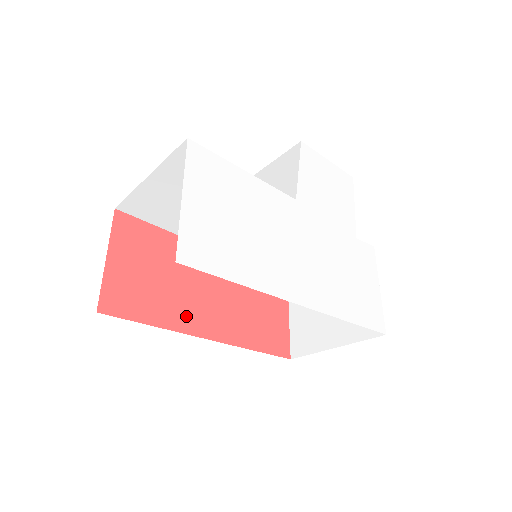
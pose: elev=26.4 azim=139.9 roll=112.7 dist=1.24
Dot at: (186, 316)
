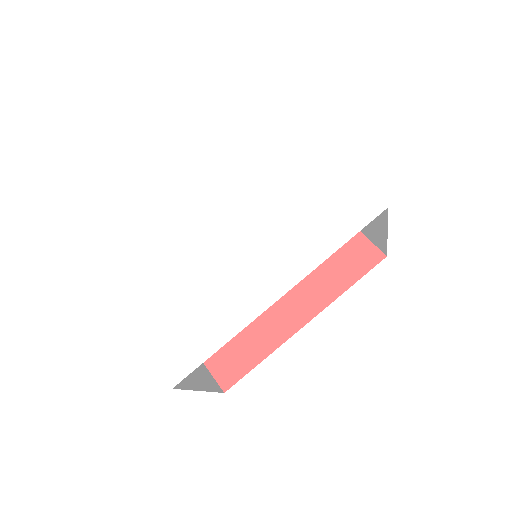
Dot at: (276, 328)
